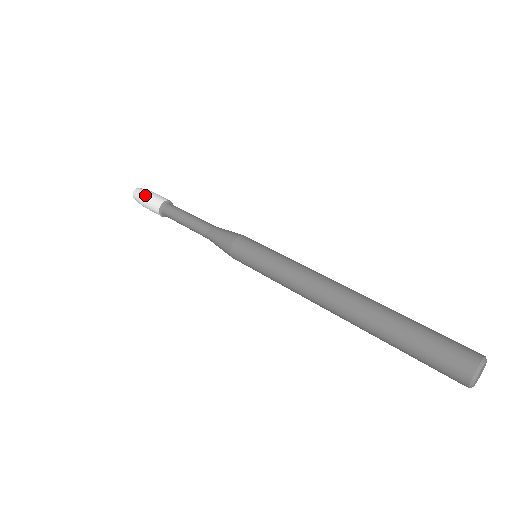
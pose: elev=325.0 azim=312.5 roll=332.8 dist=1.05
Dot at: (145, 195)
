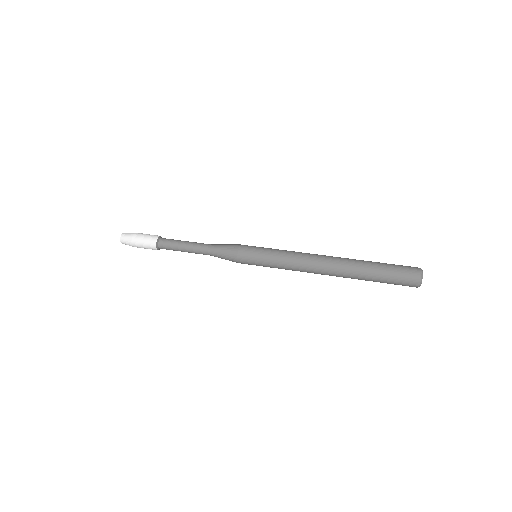
Dot at: (135, 242)
